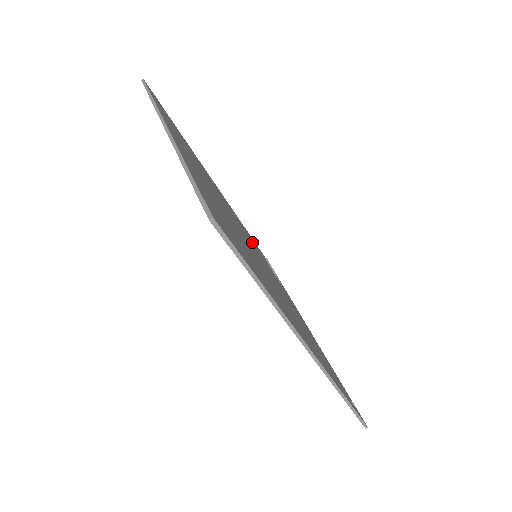
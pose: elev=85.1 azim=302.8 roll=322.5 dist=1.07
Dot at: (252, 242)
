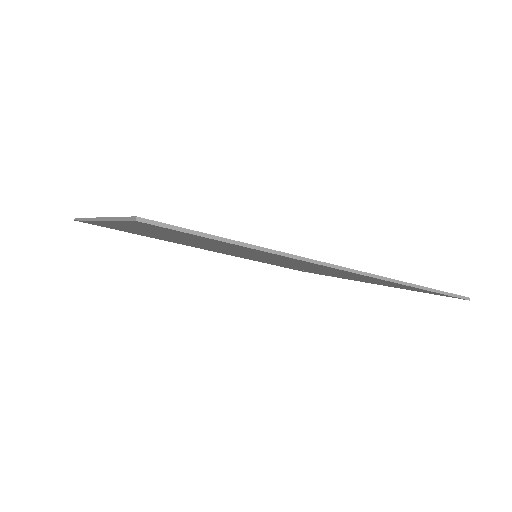
Dot at: occluded
